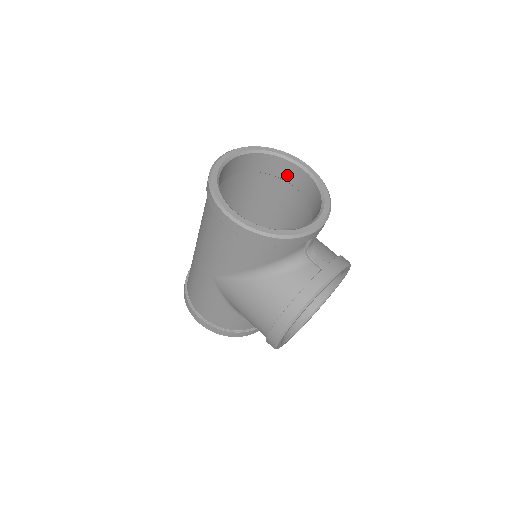
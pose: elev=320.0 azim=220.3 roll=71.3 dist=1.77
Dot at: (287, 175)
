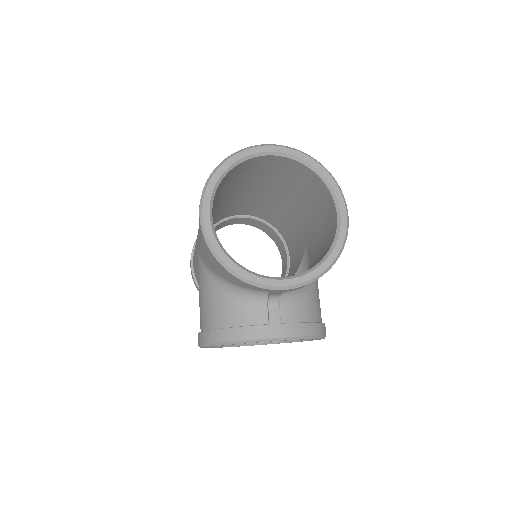
Dot at: (326, 206)
